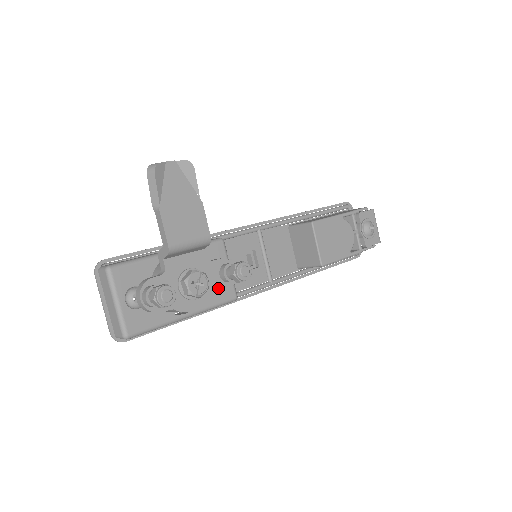
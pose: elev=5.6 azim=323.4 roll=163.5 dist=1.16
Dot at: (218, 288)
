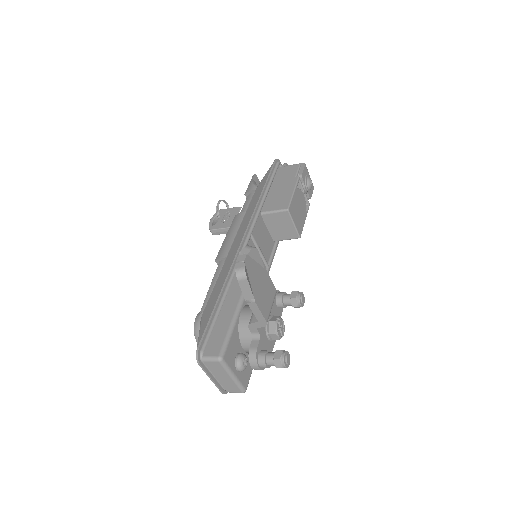
Dot at: occluded
